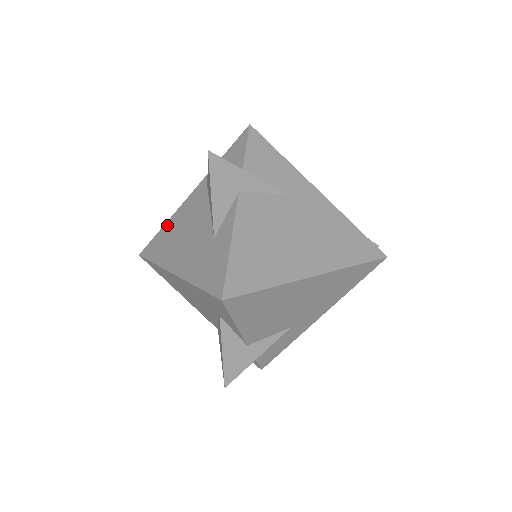
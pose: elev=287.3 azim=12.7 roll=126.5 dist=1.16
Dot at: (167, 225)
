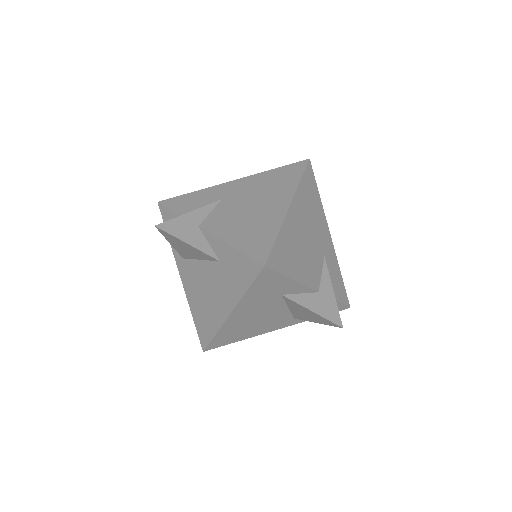
Dot at: (193, 311)
